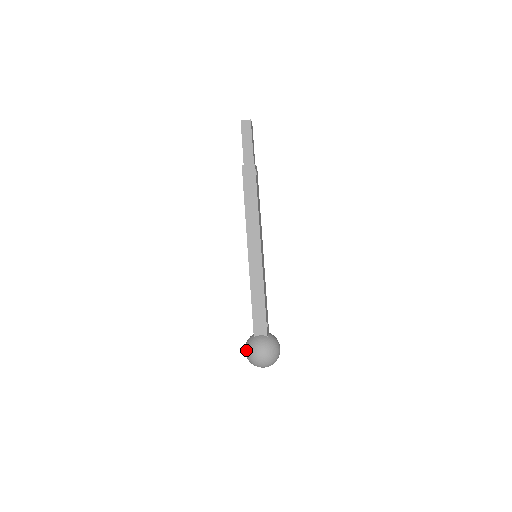
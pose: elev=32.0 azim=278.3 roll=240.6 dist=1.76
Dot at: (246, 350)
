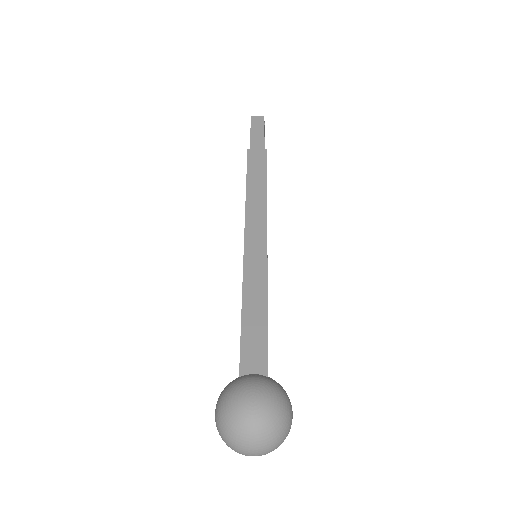
Dot at: (219, 402)
